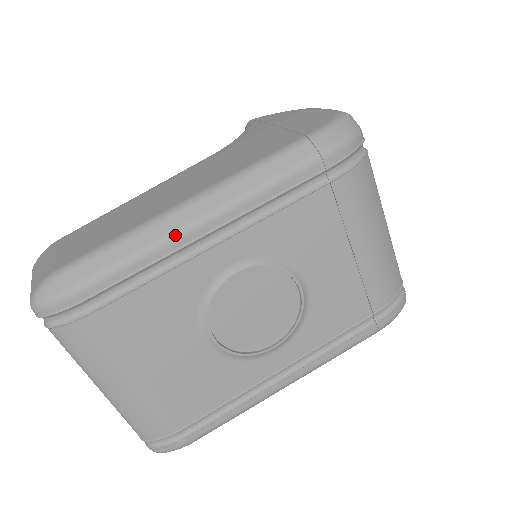
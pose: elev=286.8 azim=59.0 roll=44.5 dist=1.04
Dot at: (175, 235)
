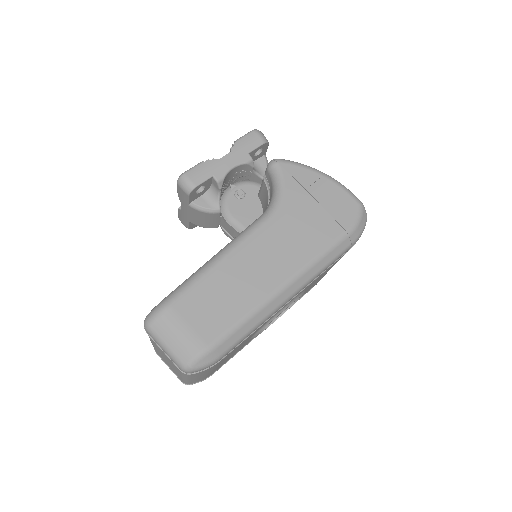
Dot at: (275, 311)
